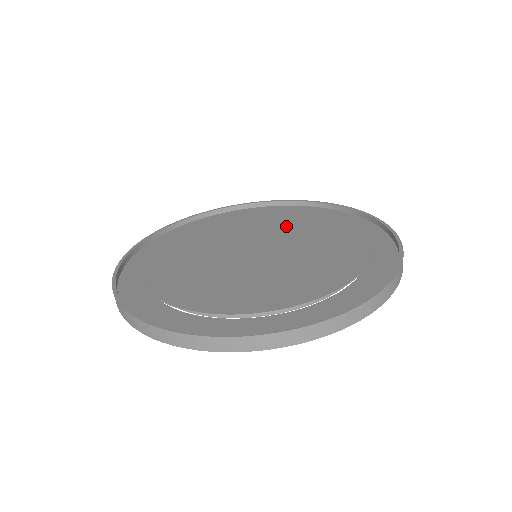
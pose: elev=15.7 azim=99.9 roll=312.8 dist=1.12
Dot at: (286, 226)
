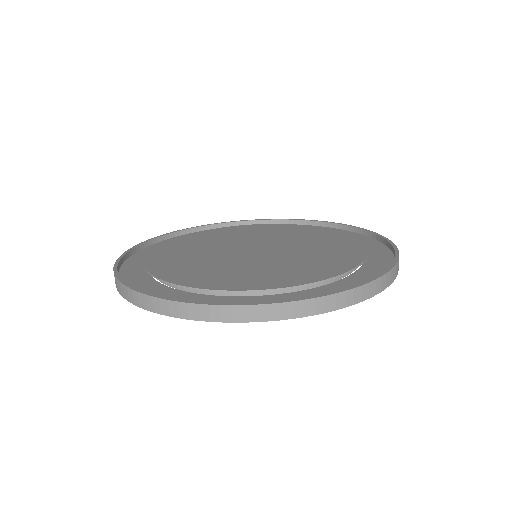
Dot at: (314, 244)
